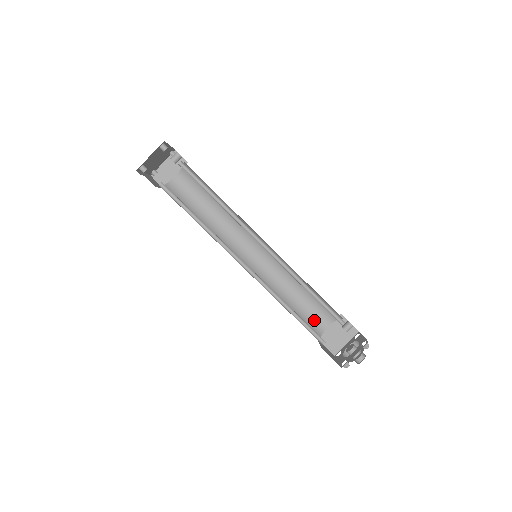
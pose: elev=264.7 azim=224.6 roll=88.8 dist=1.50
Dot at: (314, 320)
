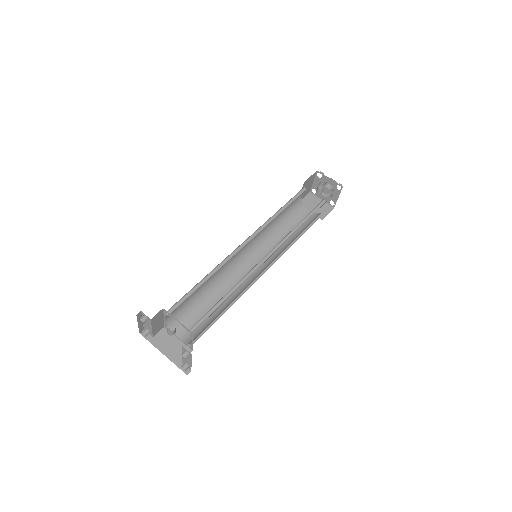
Dot at: (294, 205)
